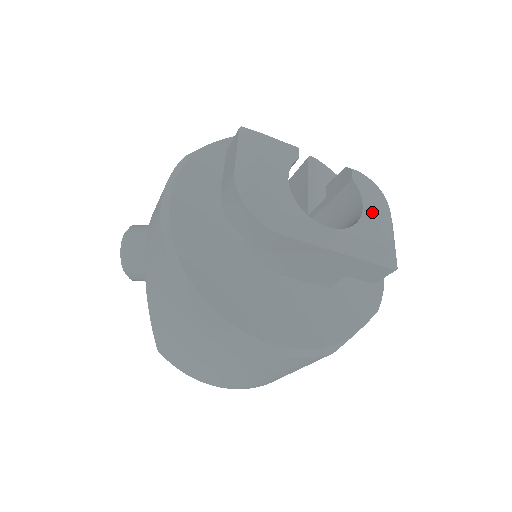
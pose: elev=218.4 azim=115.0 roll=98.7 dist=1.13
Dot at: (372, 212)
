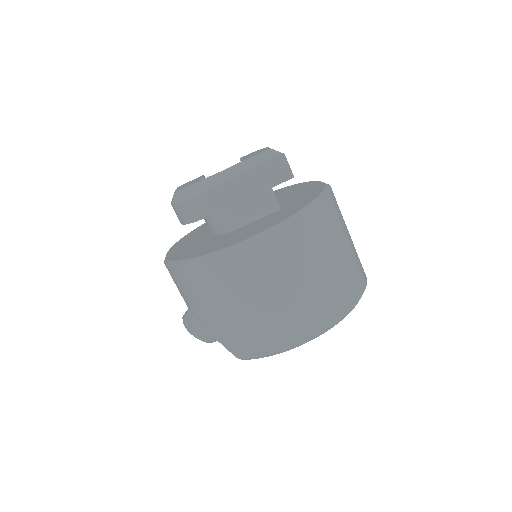
Dot at: occluded
